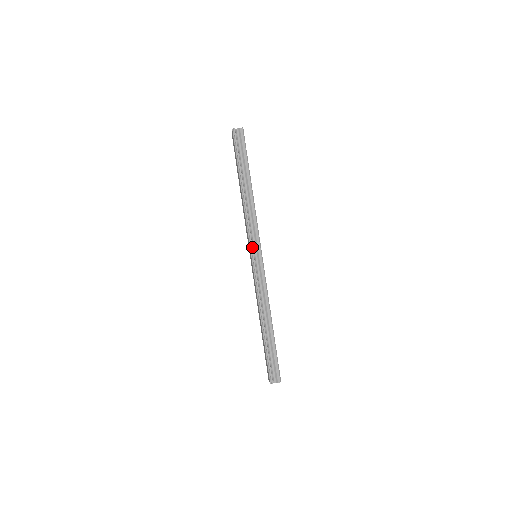
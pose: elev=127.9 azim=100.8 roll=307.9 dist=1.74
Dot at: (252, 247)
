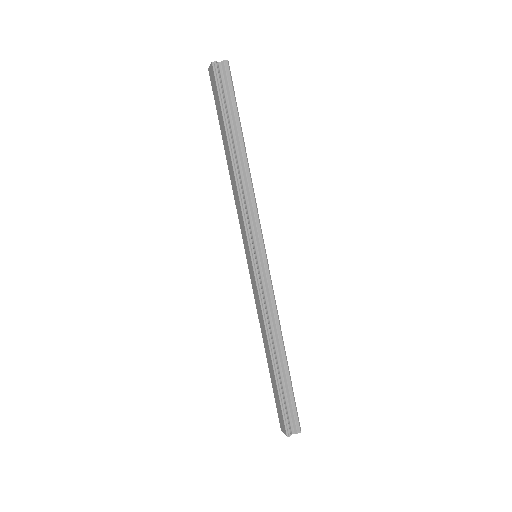
Dot at: (252, 244)
